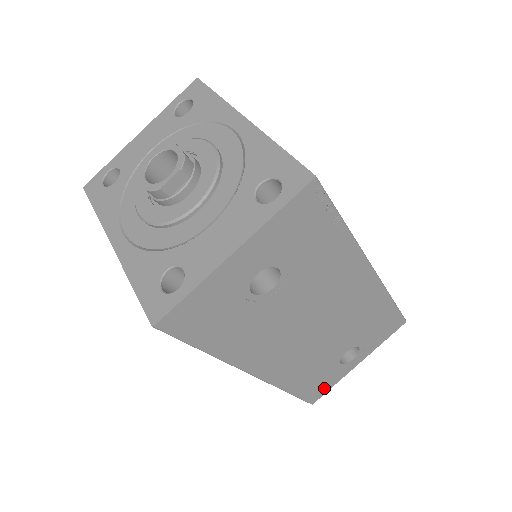
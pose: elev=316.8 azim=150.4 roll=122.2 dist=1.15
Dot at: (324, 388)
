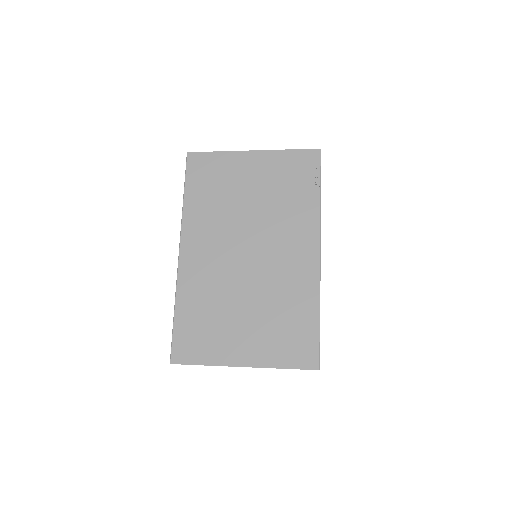
Dot at: occluded
